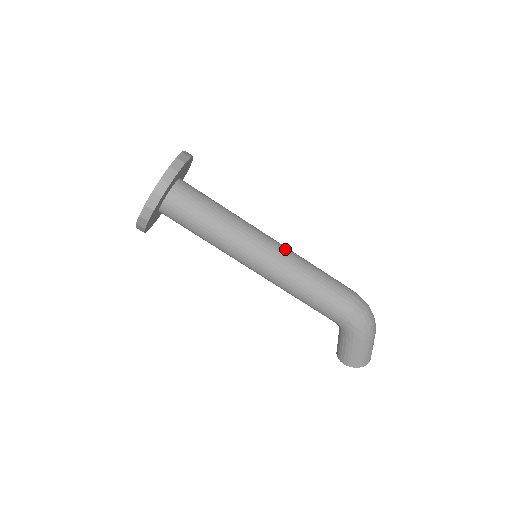
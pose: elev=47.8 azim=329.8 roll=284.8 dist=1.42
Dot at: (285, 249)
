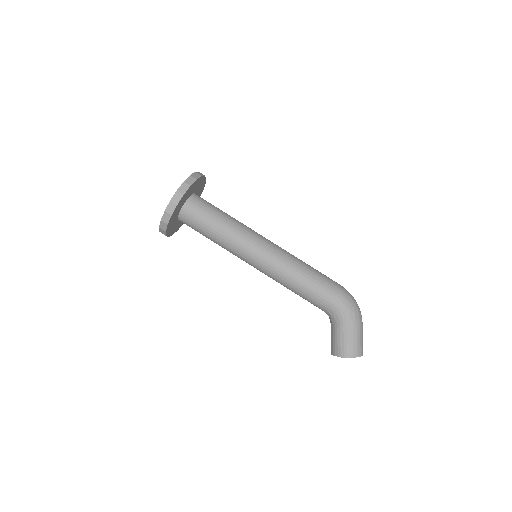
Dot at: occluded
